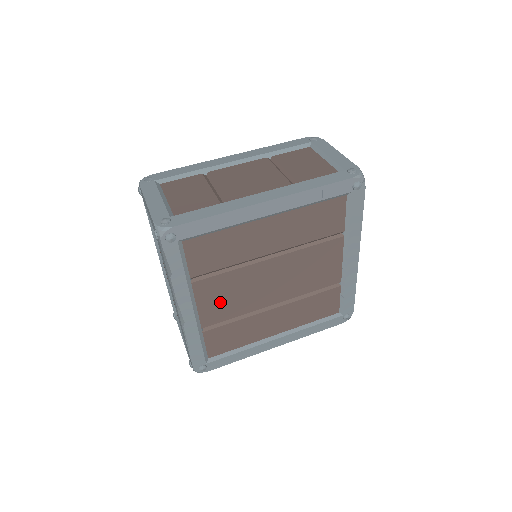
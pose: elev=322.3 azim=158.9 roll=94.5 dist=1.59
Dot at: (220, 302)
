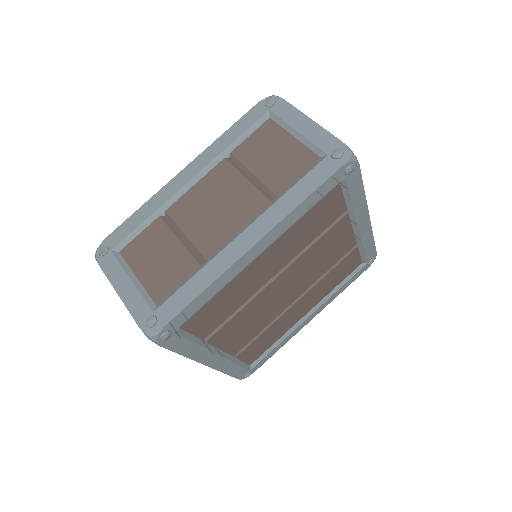
Dot at: (241, 333)
